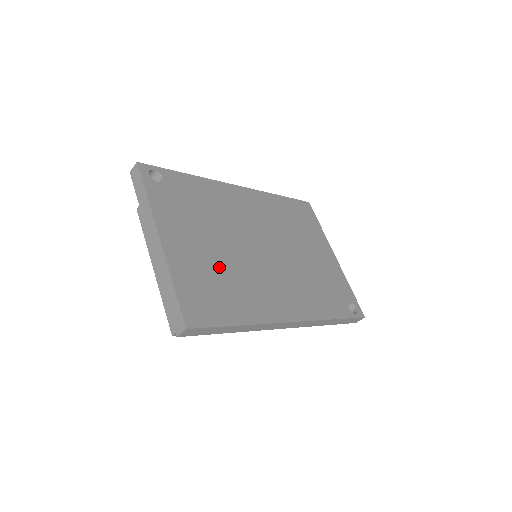
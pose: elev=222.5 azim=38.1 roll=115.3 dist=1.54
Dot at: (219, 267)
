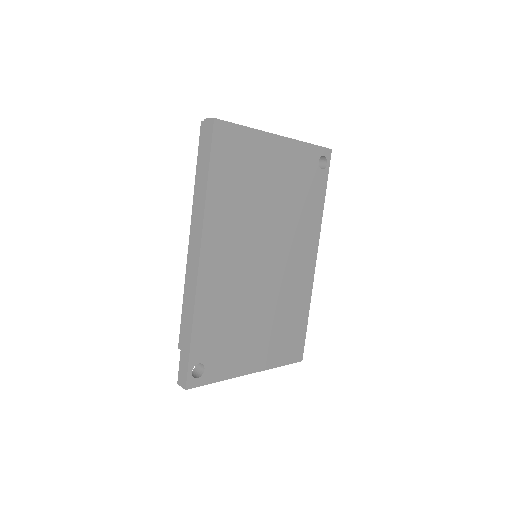
Dot at: (274, 322)
